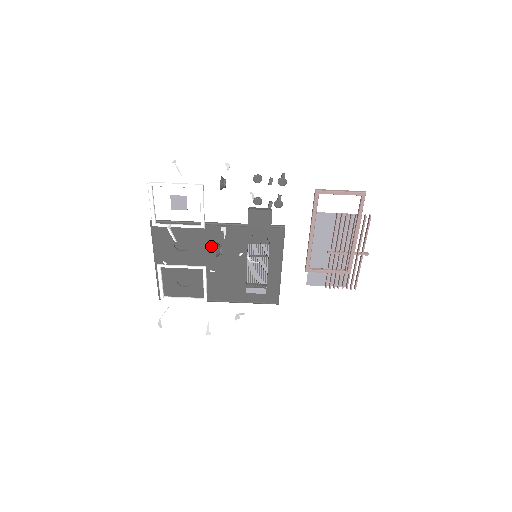
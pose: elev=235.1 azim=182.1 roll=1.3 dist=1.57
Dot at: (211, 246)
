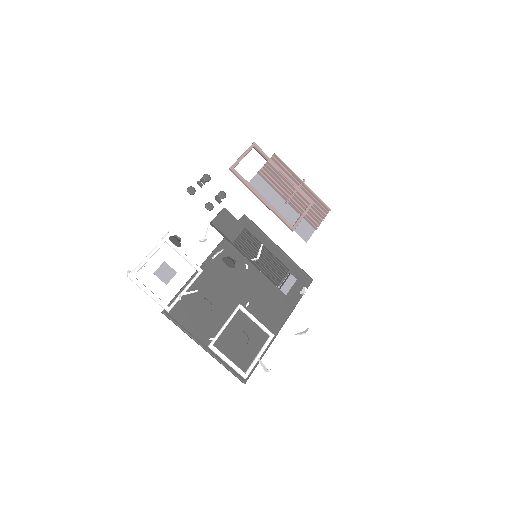
Dot at: (223, 284)
